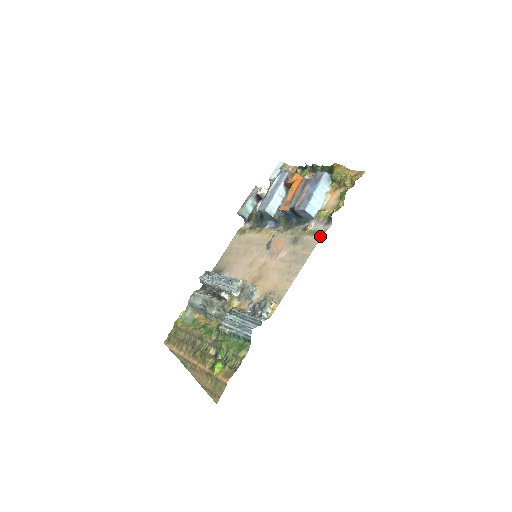
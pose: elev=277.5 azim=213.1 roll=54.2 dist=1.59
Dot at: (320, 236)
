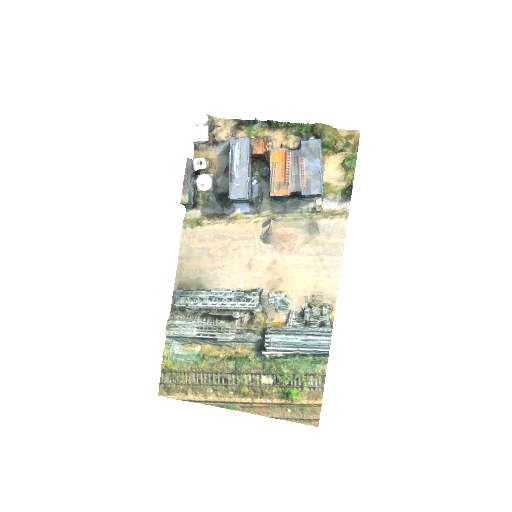
Dot at: (346, 219)
